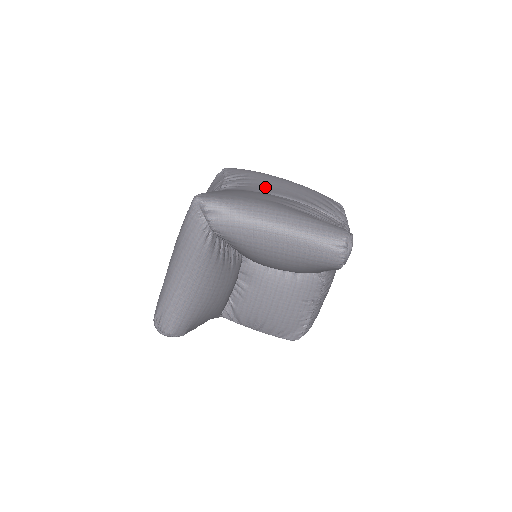
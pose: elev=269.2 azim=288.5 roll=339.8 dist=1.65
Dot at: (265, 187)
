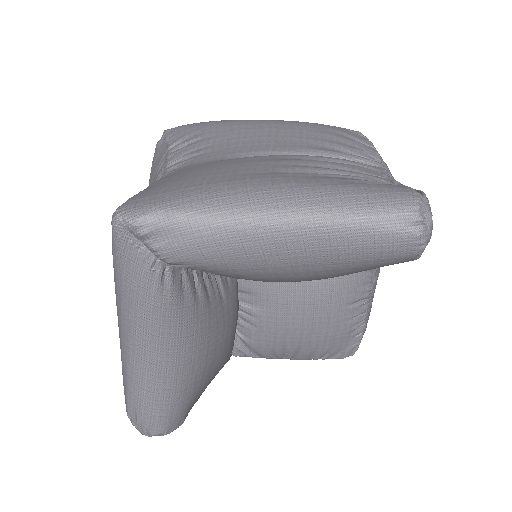
Dot at: (237, 145)
